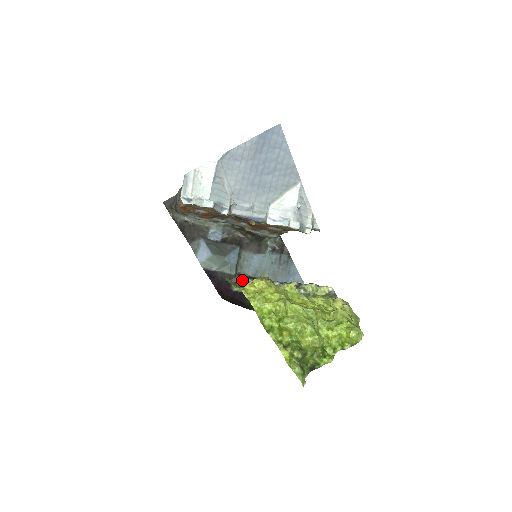
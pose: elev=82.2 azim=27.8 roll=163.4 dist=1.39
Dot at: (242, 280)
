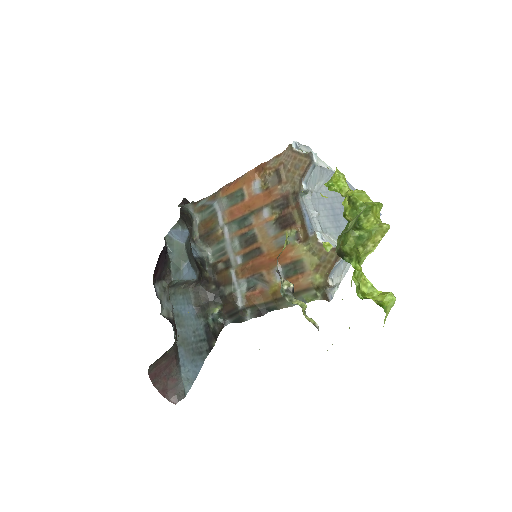
Dot at: (168, 295)
